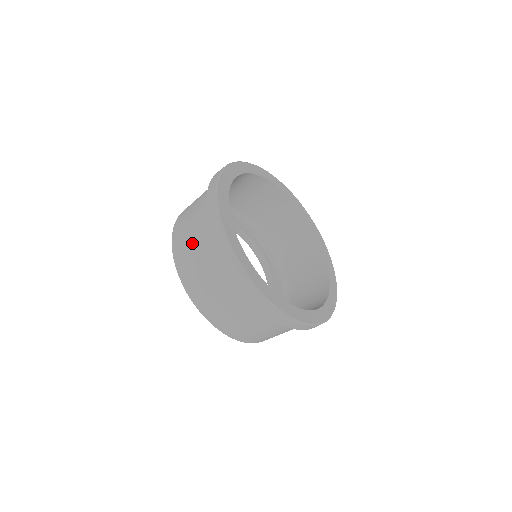
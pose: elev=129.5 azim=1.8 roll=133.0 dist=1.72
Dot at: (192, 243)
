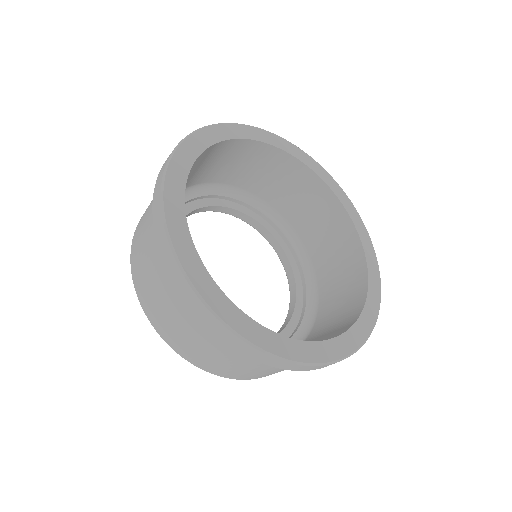
Dot at: (236, 366)
